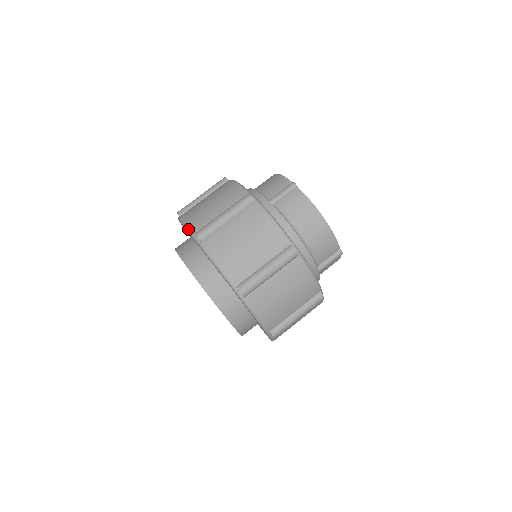
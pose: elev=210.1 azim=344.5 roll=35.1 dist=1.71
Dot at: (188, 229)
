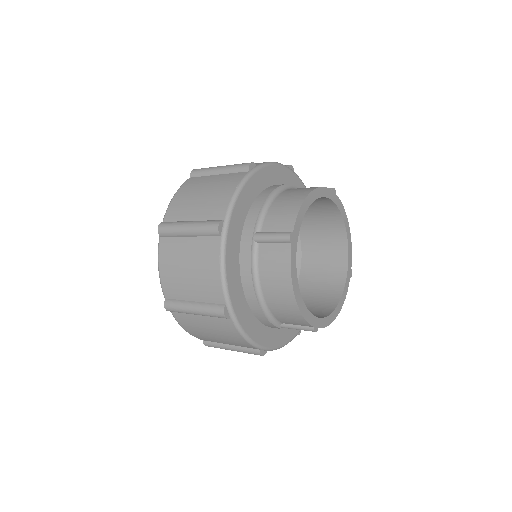
Dot at: occluded
